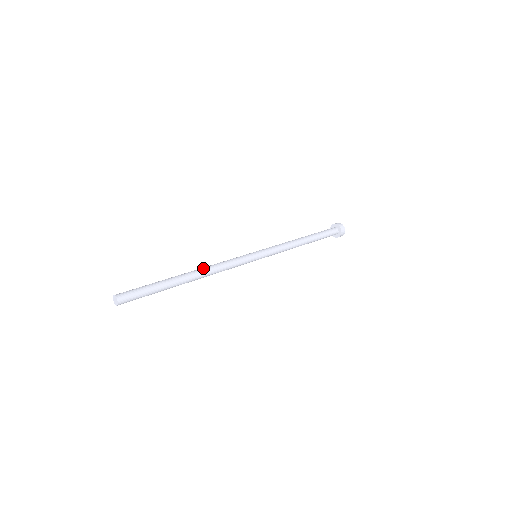
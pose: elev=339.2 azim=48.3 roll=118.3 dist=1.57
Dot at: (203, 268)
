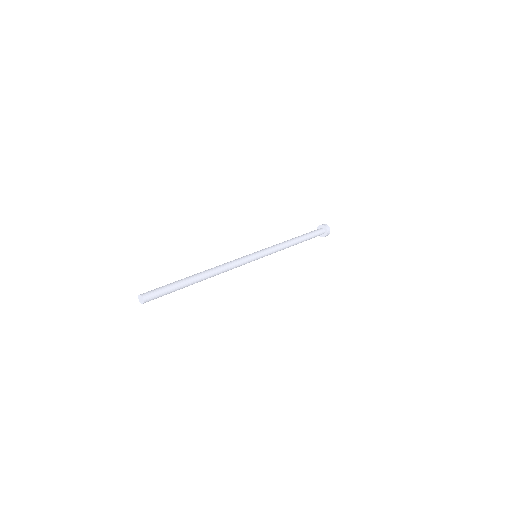
Dot at: (211, 268)
